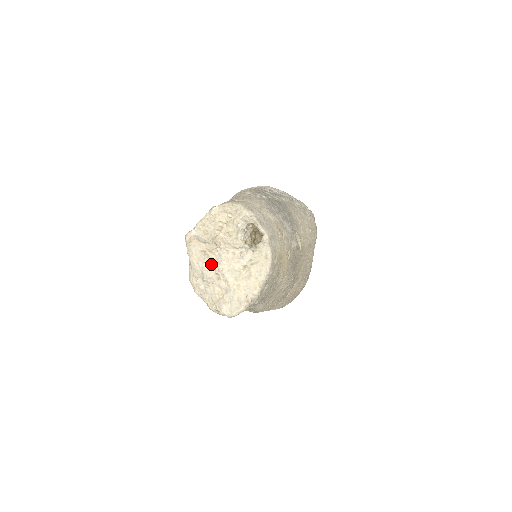
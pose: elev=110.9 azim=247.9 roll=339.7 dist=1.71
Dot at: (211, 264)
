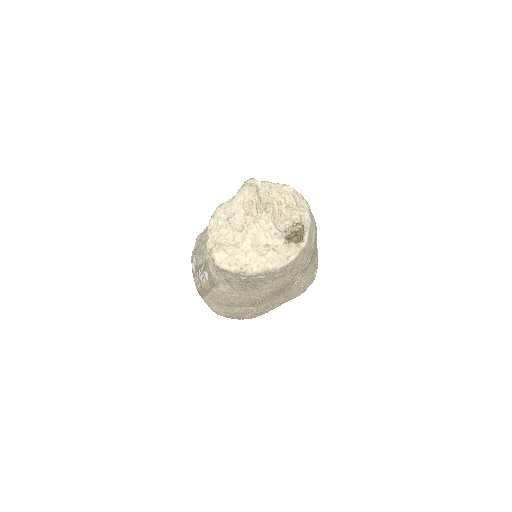
Dot at: (248, 216)
